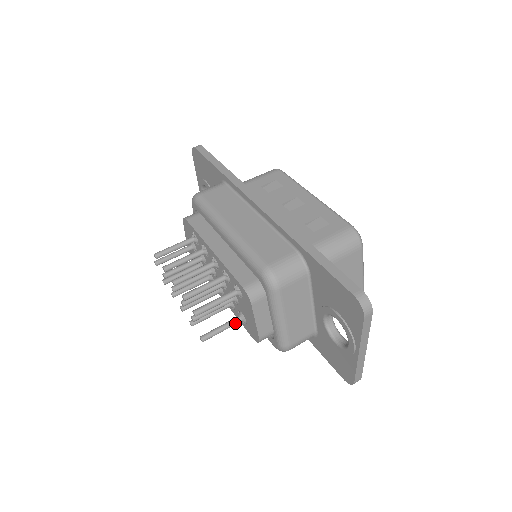
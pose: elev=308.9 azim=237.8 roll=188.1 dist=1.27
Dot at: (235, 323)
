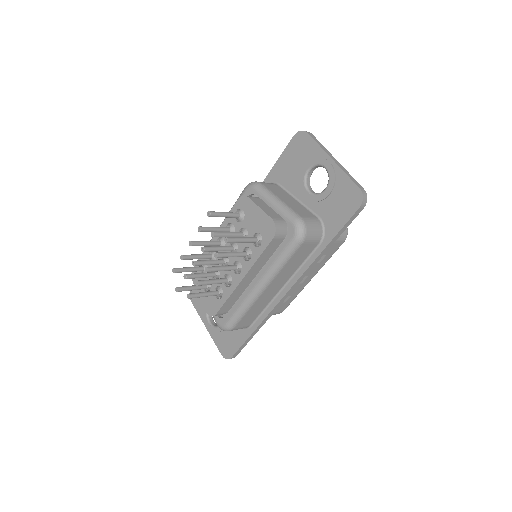
Dot at: (252, 238)
